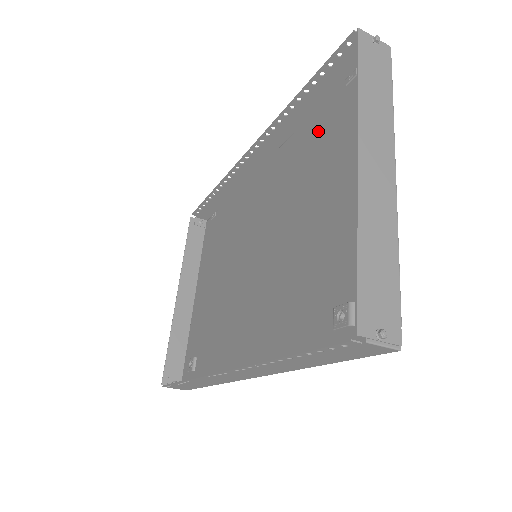
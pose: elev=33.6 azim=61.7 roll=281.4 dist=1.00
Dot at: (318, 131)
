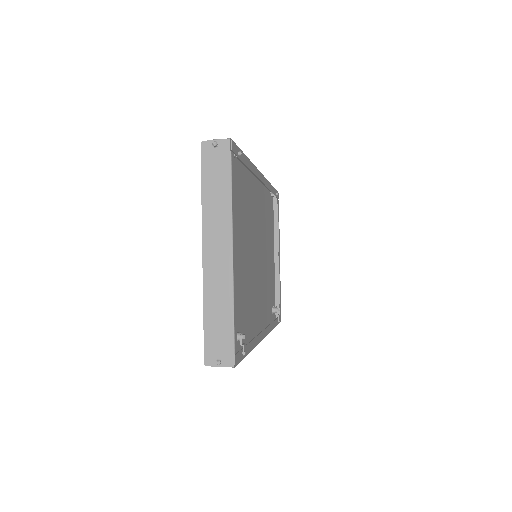
Dot at: (239, 184)
